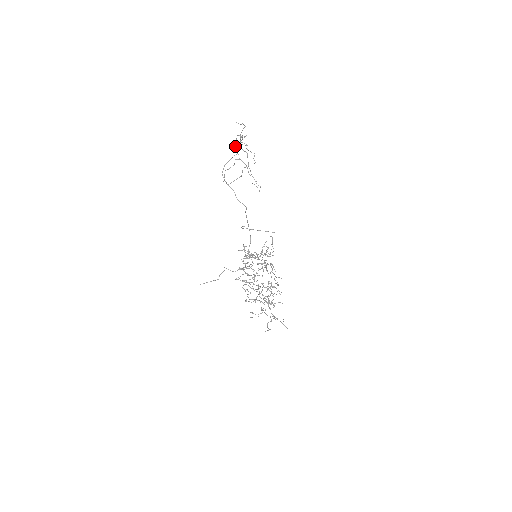
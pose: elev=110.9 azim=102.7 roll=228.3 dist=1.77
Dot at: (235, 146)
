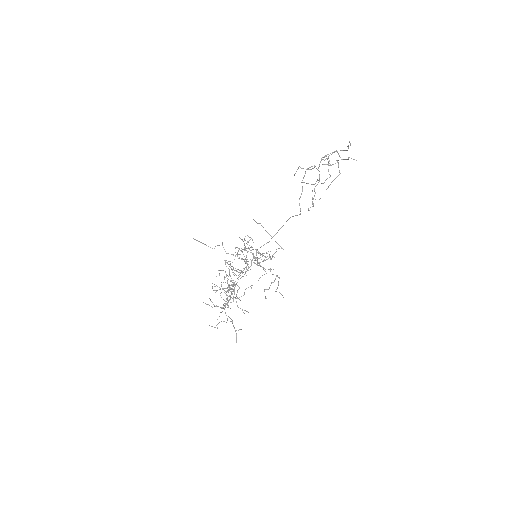
Dot at: (324, 156)
